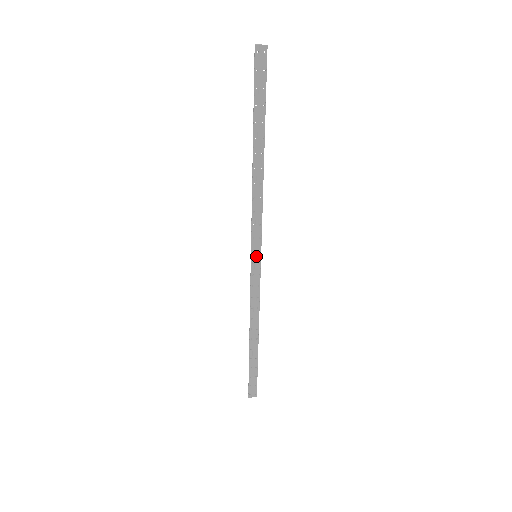
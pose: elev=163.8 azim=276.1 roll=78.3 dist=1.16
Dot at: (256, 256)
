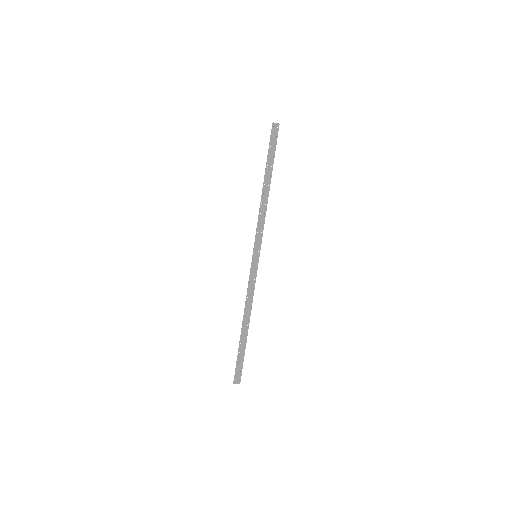
Dot at: (256, 256)
